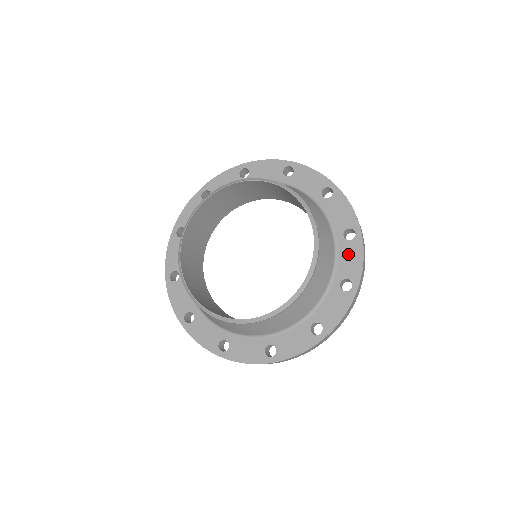
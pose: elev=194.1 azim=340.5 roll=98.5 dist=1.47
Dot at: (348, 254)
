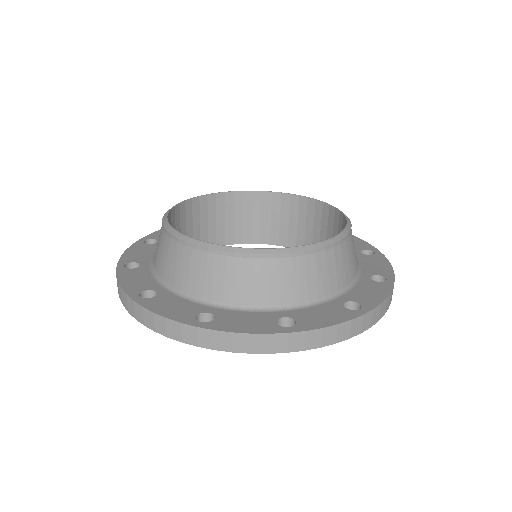
Dot at: (369, 288)
